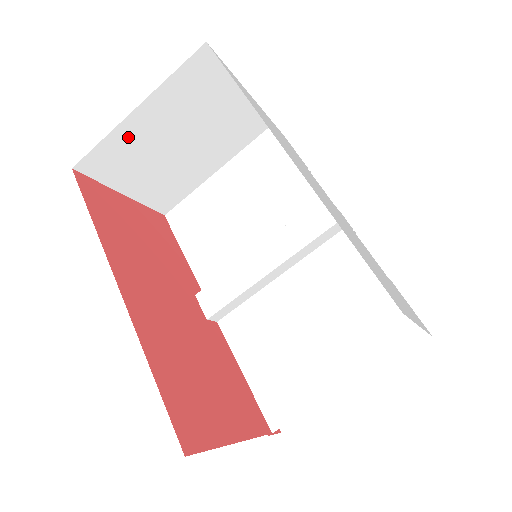
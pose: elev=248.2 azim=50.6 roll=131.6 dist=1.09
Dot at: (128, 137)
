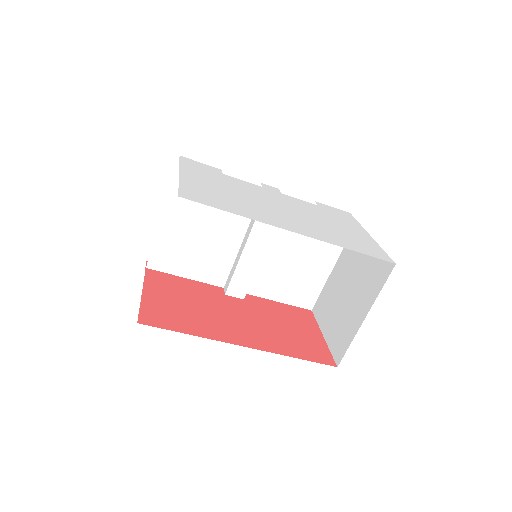
Dot at: occluded
